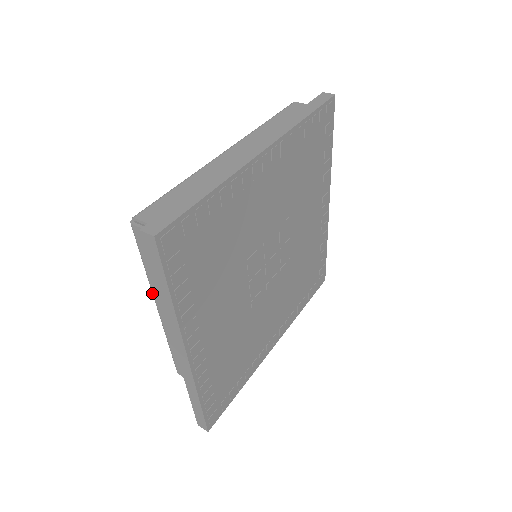
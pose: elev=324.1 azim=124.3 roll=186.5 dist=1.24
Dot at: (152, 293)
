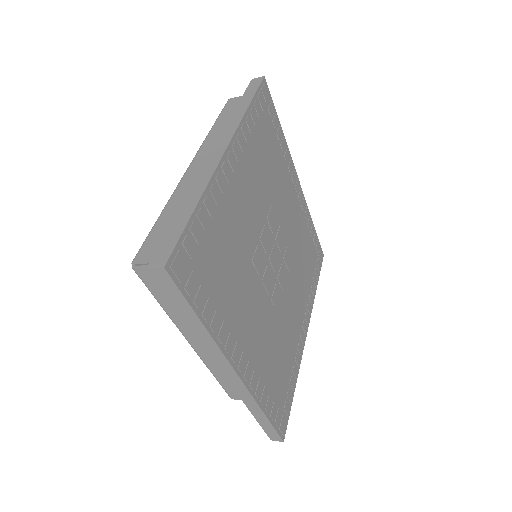
Dot at: occluded
